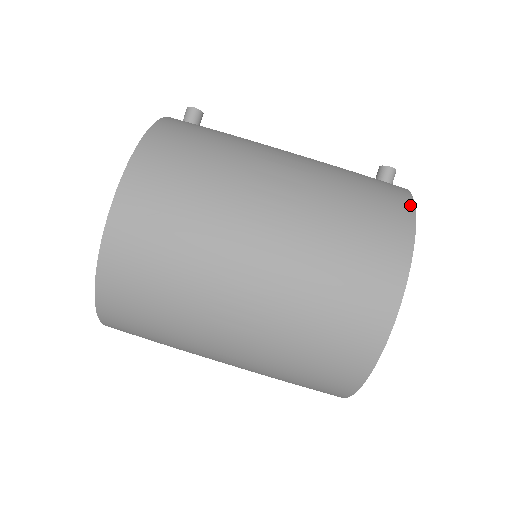
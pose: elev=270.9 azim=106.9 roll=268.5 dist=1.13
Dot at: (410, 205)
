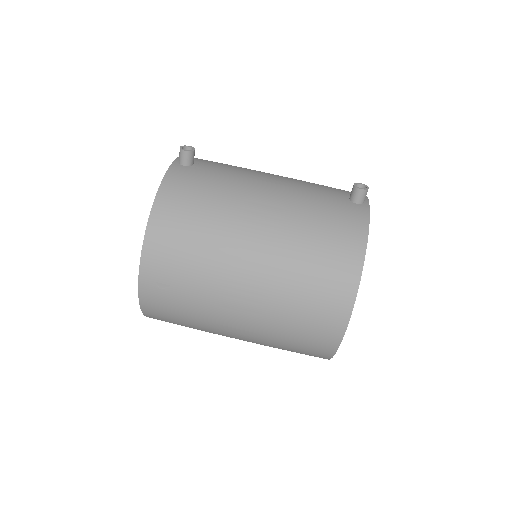
Dot at: (361, 256)
